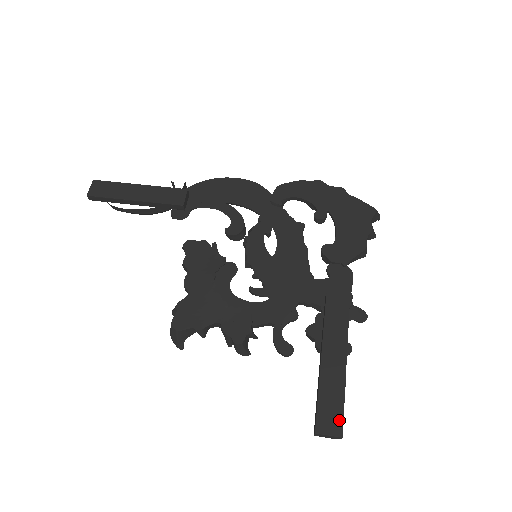
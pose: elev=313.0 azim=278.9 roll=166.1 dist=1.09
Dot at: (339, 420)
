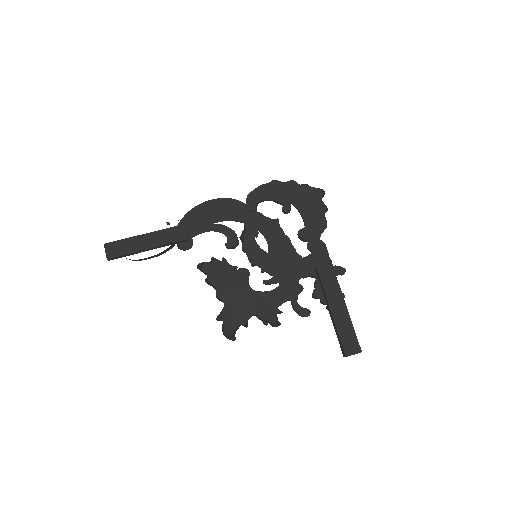
Dot at: (356, 343)
